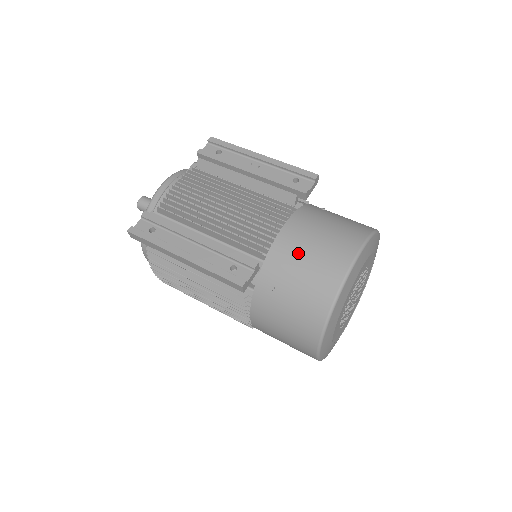
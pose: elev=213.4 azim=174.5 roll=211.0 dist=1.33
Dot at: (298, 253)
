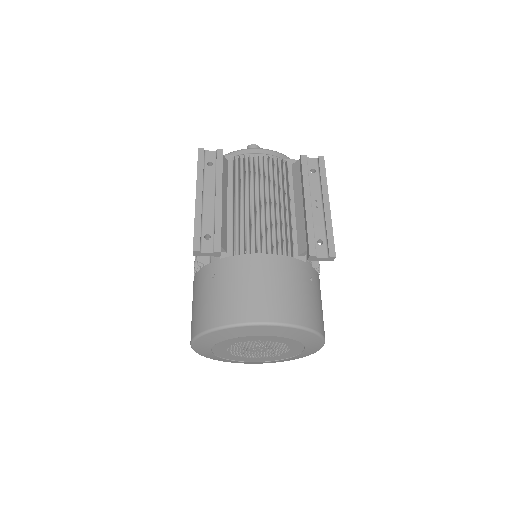
Dot at: (248, 277)
